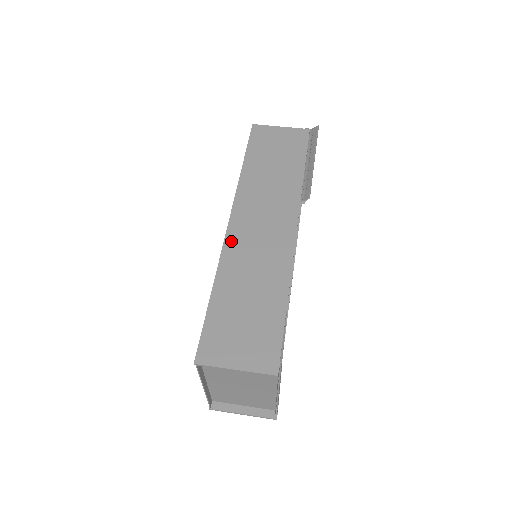
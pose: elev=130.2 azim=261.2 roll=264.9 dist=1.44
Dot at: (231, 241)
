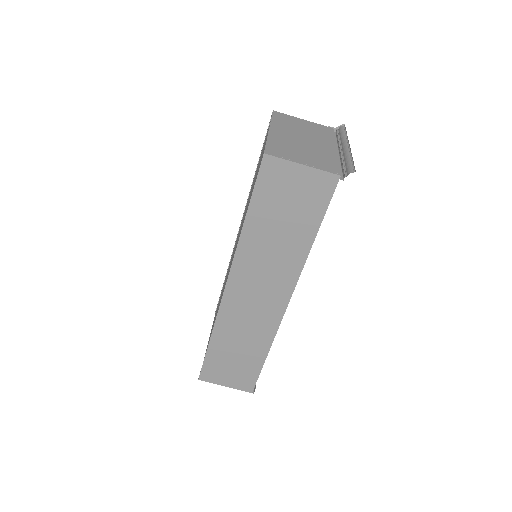
Dot at: (226, 307)
